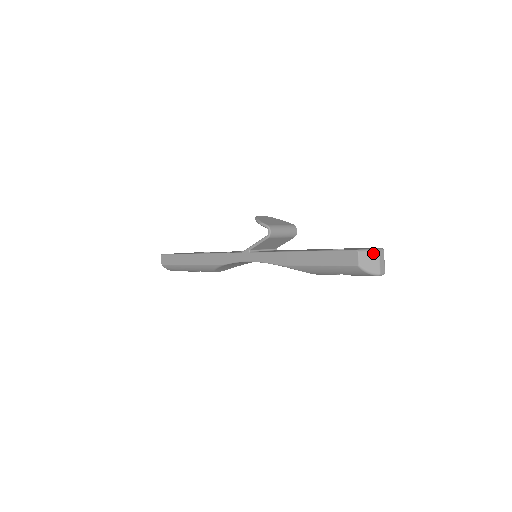
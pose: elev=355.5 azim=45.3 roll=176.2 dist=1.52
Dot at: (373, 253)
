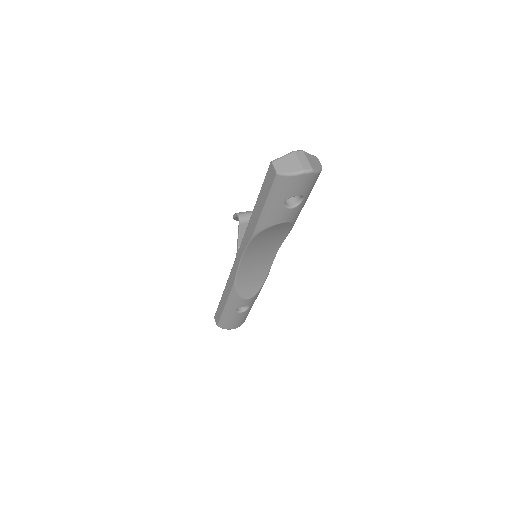
Dot at: (288, 156)
